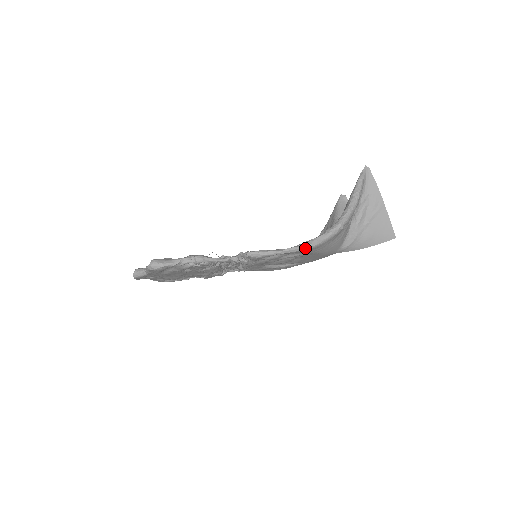
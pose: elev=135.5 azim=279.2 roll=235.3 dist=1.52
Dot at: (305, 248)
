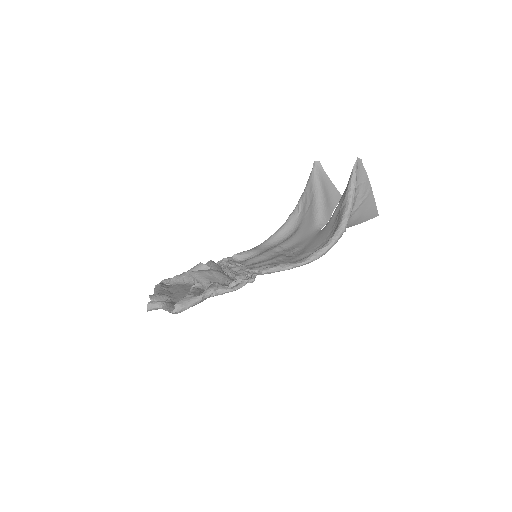
Dot at: (316, 259)
